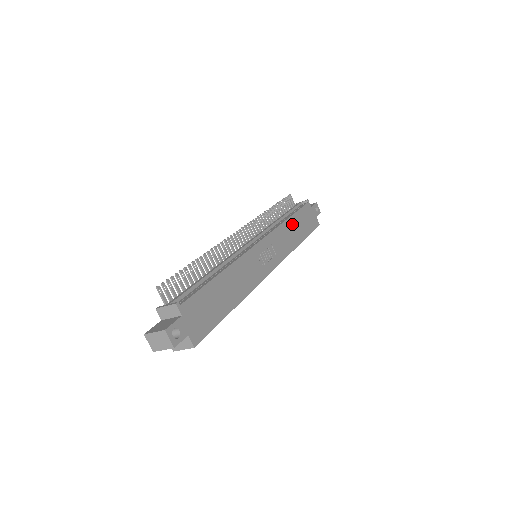
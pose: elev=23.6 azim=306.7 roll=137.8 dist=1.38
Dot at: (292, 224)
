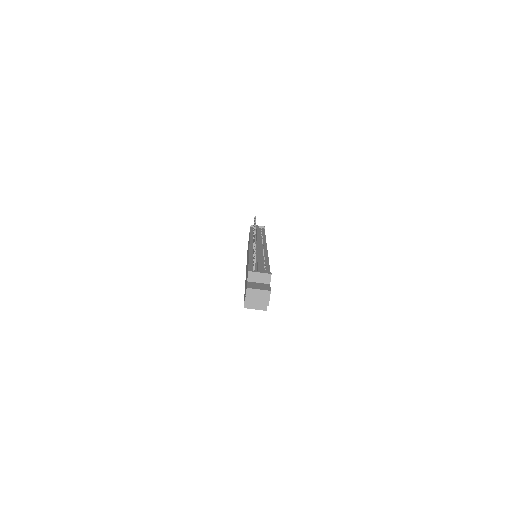
Dot at: occluded
